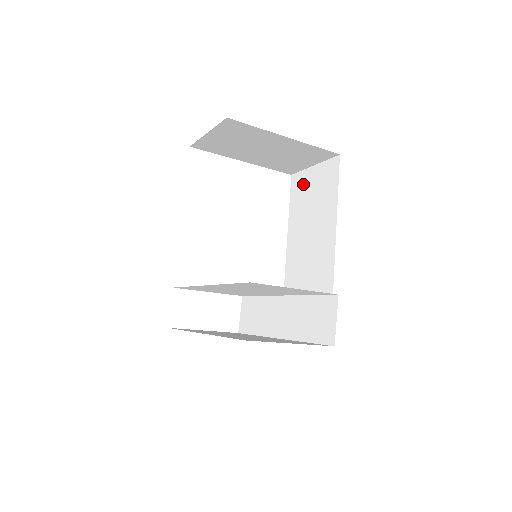
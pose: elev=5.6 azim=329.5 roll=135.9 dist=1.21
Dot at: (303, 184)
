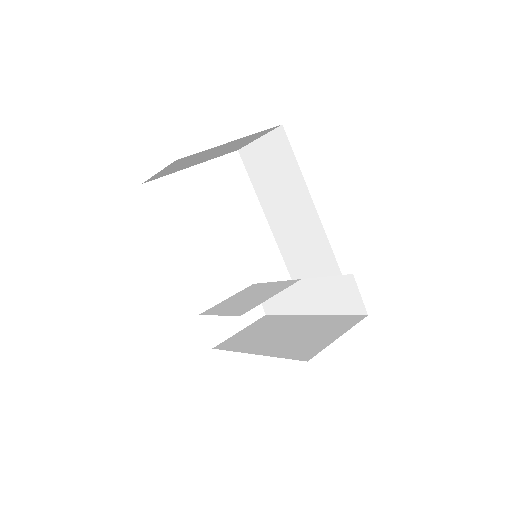
Dot at: (255, 158)
